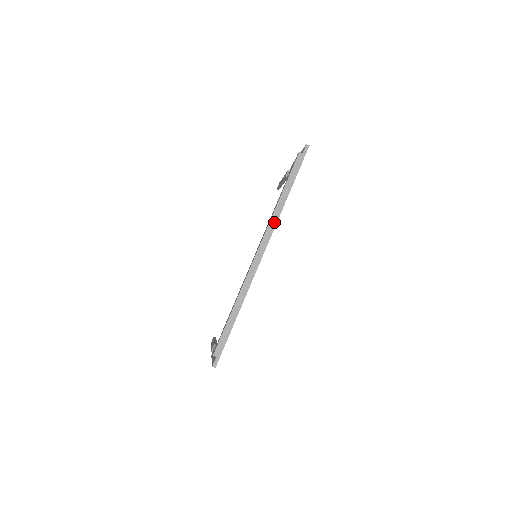
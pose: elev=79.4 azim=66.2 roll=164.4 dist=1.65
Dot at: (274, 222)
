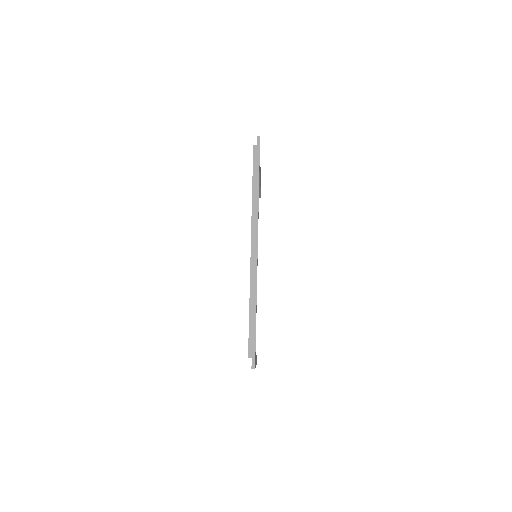
Dot at: (256, 215)
